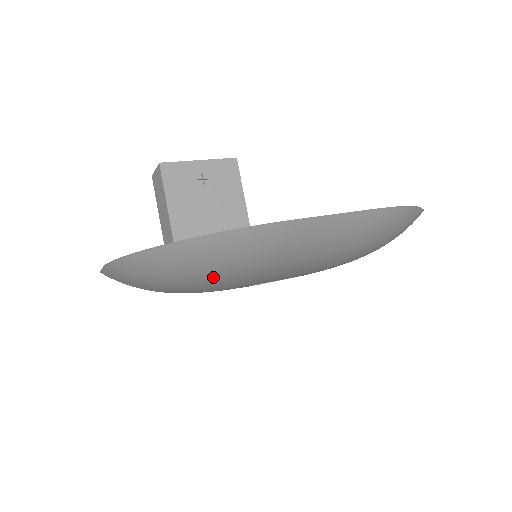
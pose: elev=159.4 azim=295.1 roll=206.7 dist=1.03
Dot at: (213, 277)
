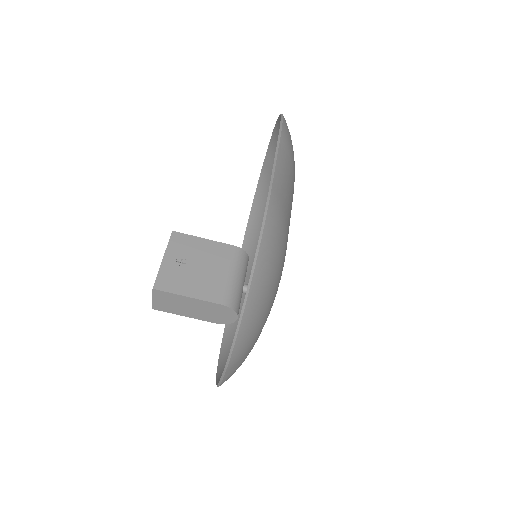
Dot at: (278, 275)
